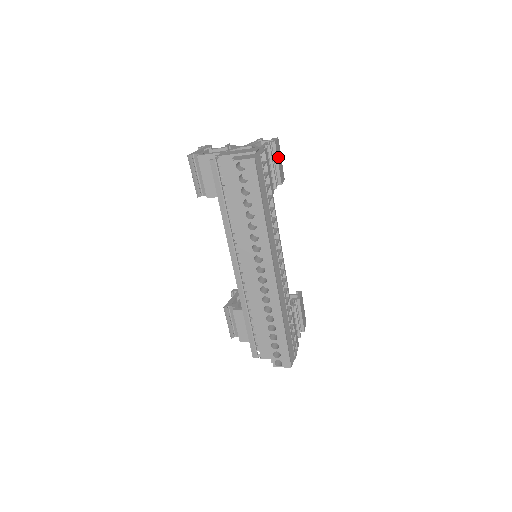
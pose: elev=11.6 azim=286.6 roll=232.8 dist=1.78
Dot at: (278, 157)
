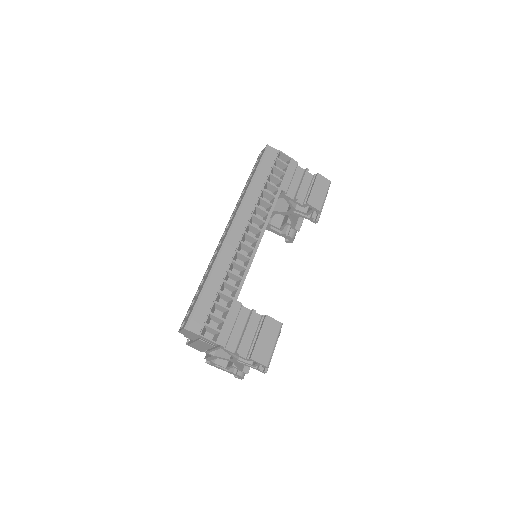
Dot at: (317, 186)
